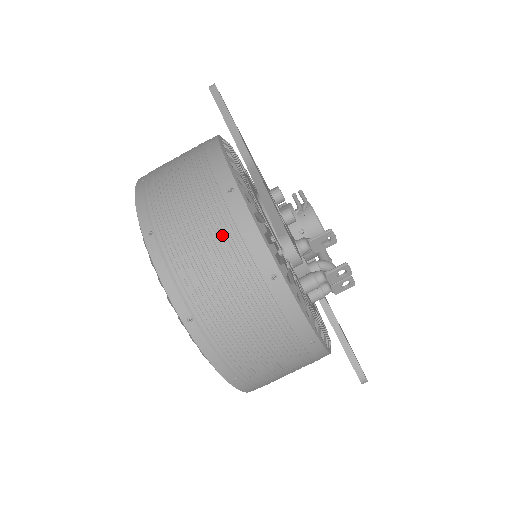
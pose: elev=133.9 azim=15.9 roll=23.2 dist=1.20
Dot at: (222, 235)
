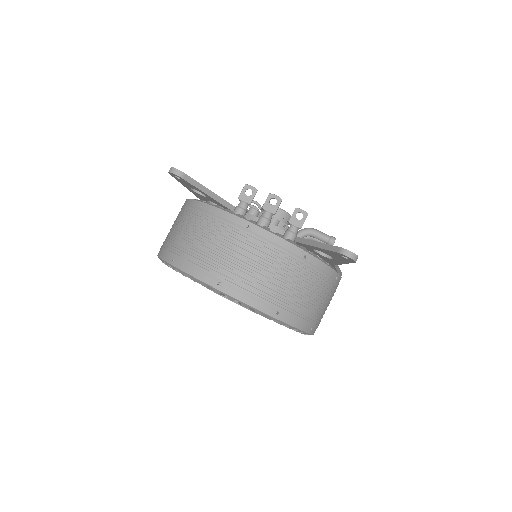
Dot at: (179, 217)
